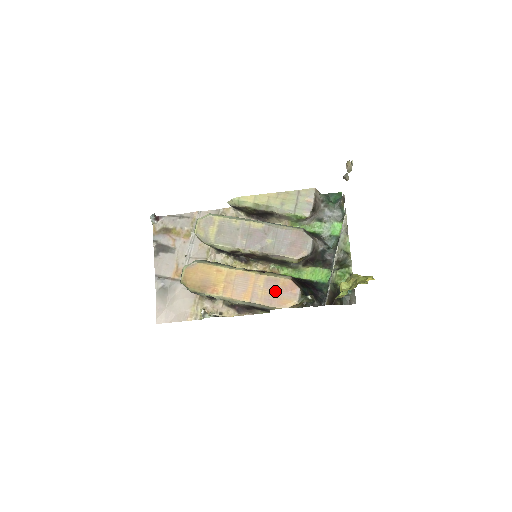
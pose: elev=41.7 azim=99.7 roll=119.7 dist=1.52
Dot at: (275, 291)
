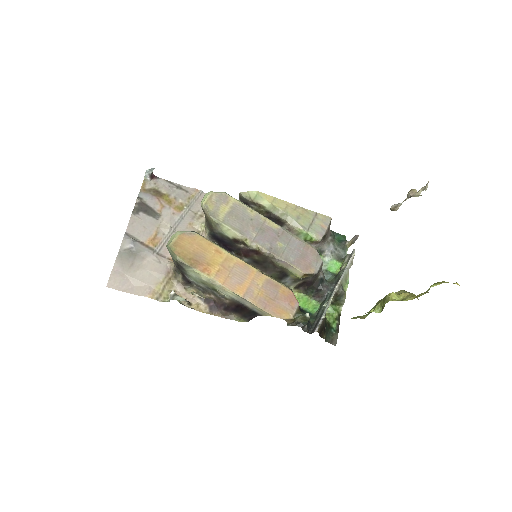
Dot at: (273, 296)
